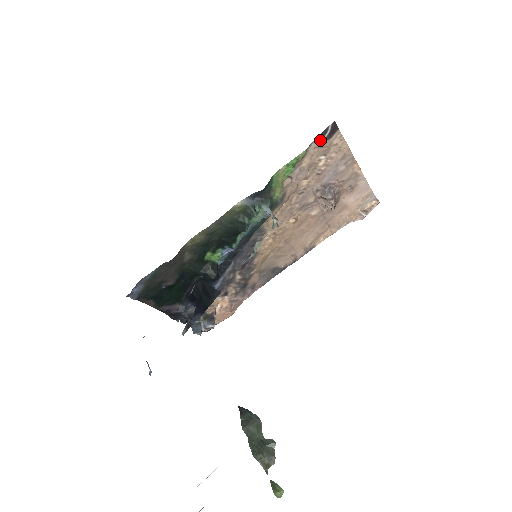
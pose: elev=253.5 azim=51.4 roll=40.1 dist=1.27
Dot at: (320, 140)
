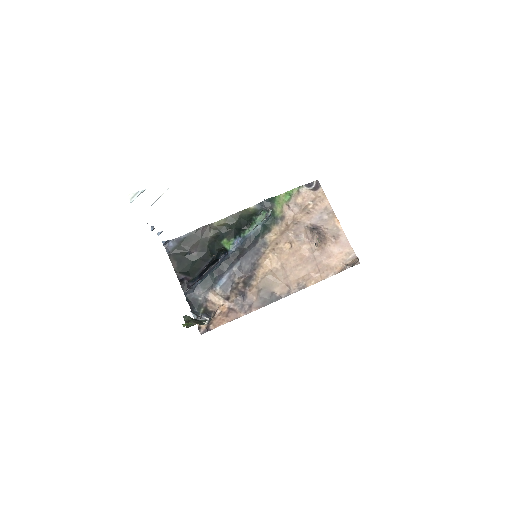
Dot at: (309, 188)
